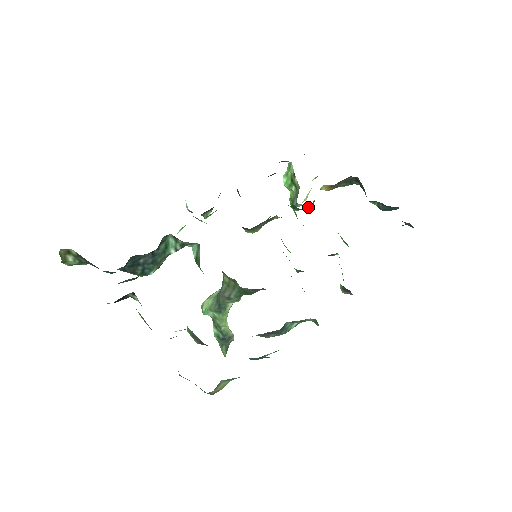
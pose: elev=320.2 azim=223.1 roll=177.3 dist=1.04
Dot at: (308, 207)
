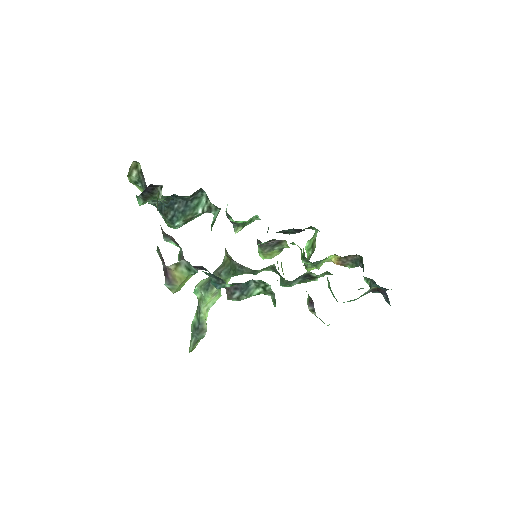
Dot at: (315, 264)
